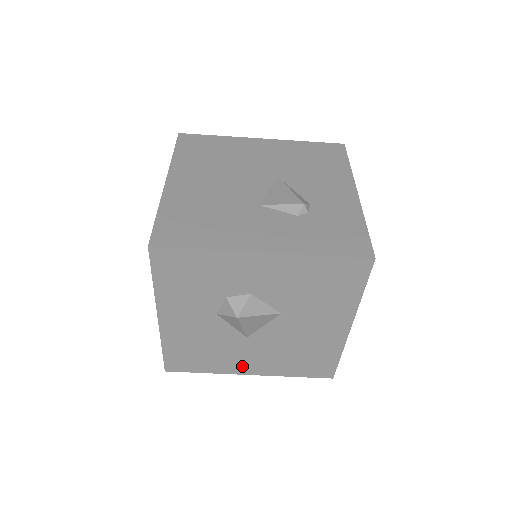
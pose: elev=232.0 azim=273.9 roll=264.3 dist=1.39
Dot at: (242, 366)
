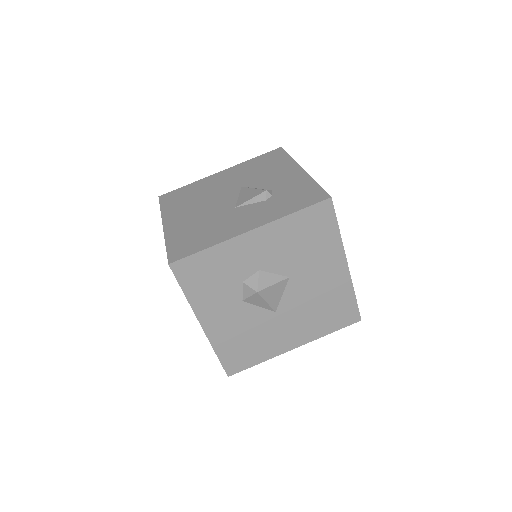
Dot at: (285, 342)
